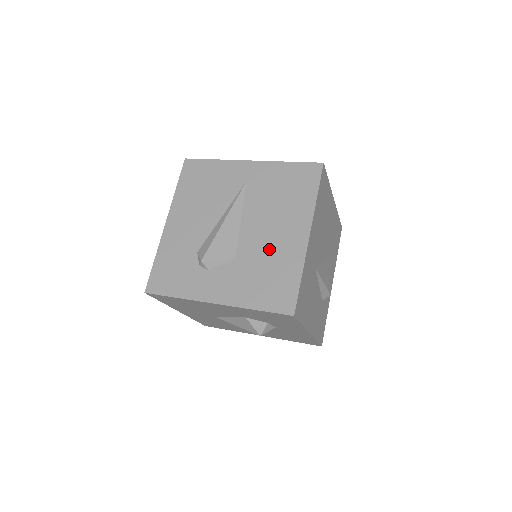
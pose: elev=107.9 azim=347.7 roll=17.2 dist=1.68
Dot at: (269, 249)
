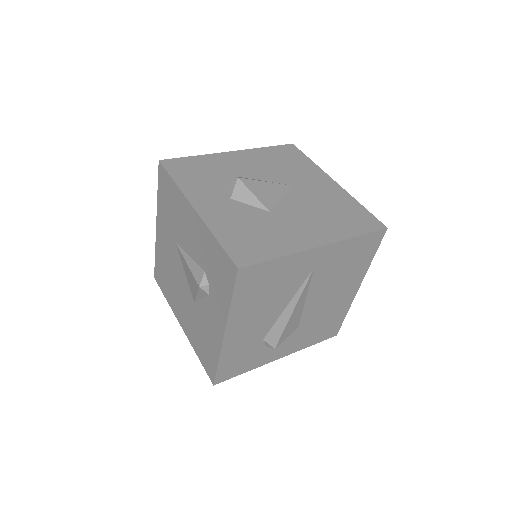
Dot at: (327, 310)
